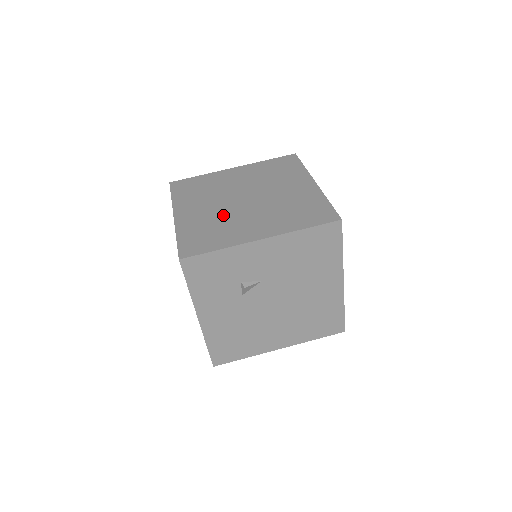
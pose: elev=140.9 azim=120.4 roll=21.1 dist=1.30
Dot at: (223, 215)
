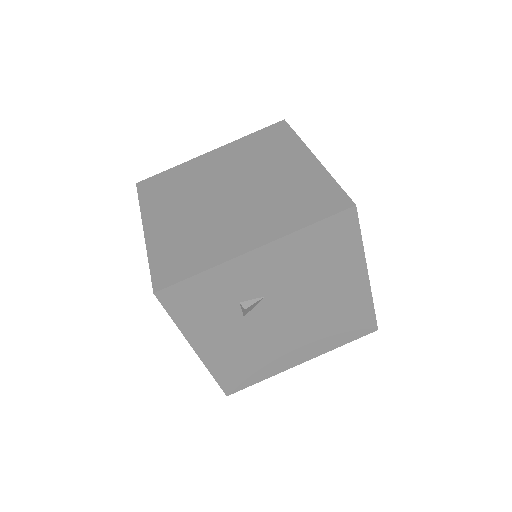
Dot at: (203, 220)
